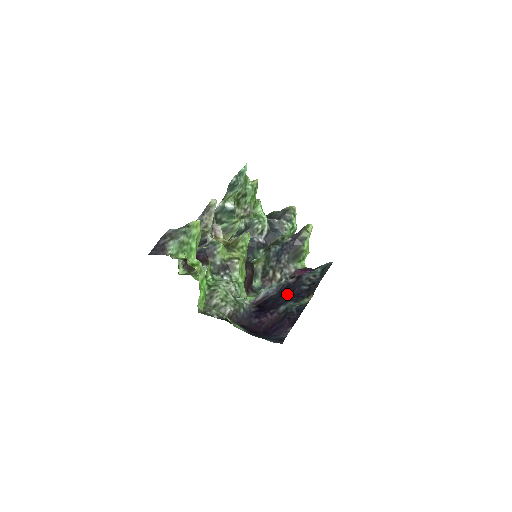
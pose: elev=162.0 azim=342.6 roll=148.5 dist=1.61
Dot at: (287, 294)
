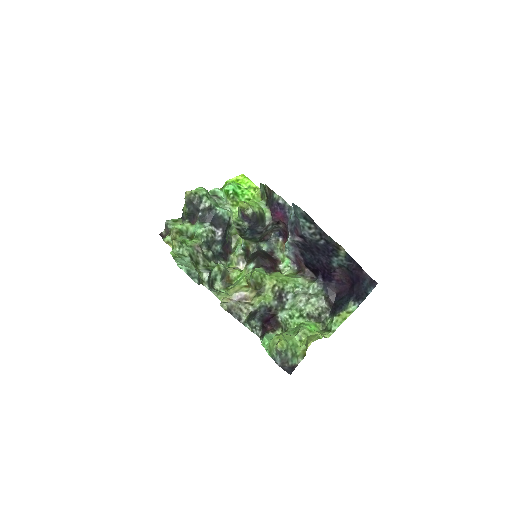
Dot at: (317, 253)
